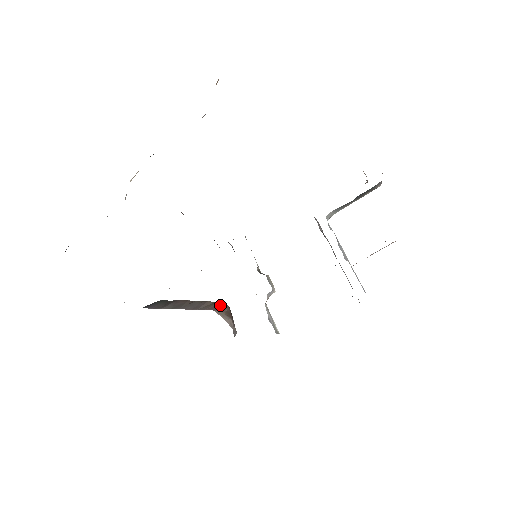
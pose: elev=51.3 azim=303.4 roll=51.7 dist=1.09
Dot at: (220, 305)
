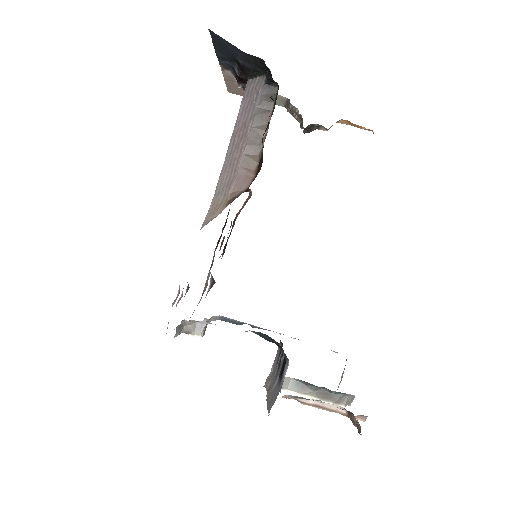
Dot at: (247, 179)
